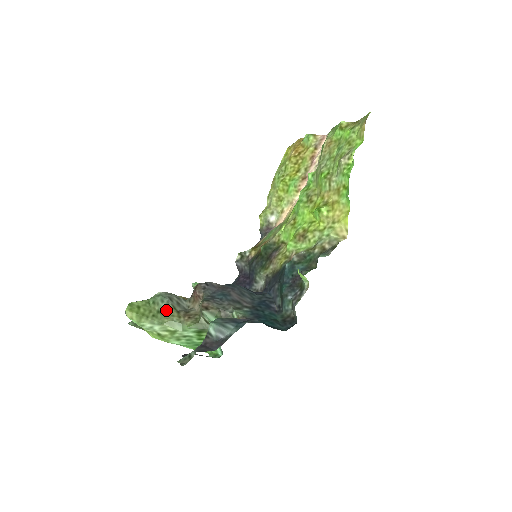
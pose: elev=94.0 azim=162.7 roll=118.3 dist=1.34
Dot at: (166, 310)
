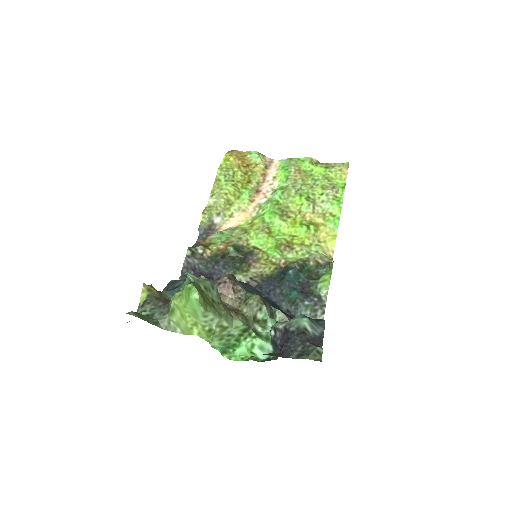
Dot at: (219, 300)
